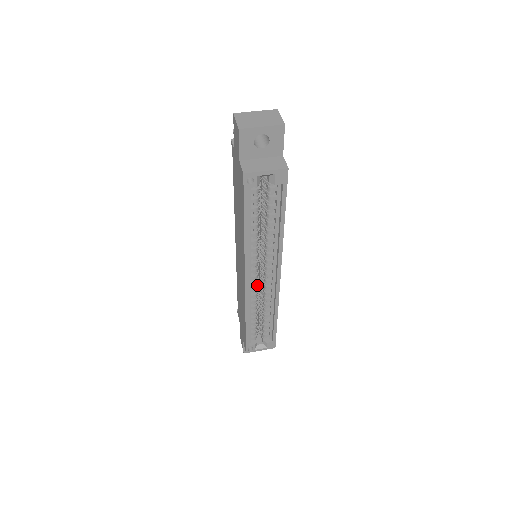
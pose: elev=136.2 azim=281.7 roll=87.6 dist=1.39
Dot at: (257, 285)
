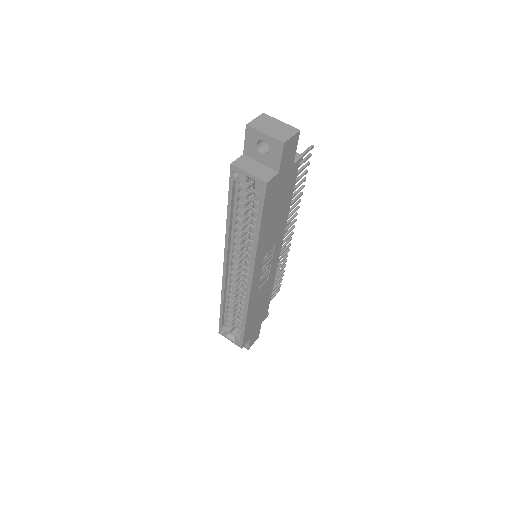
Dot at: (240, 279)
